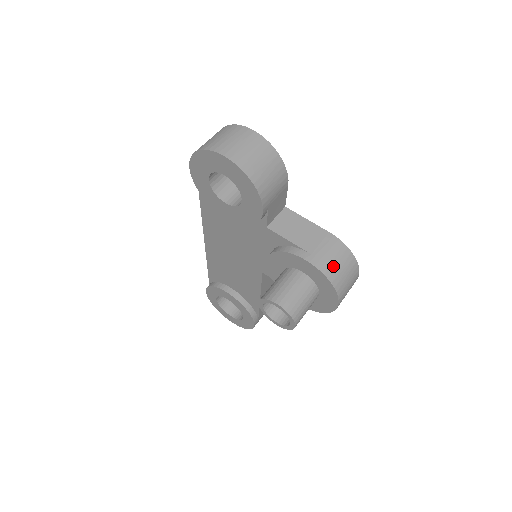
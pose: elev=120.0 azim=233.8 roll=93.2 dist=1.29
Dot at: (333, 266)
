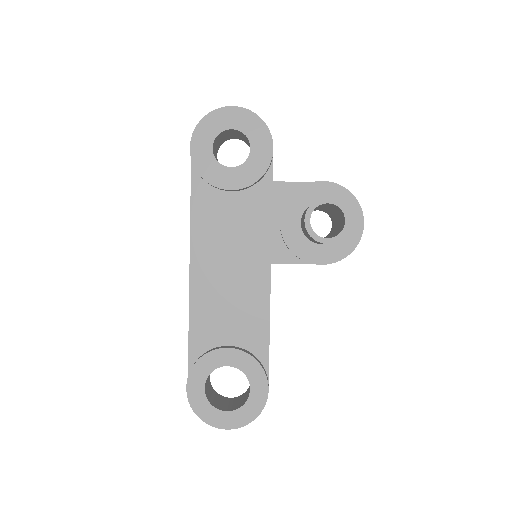
Dot at: occluded
